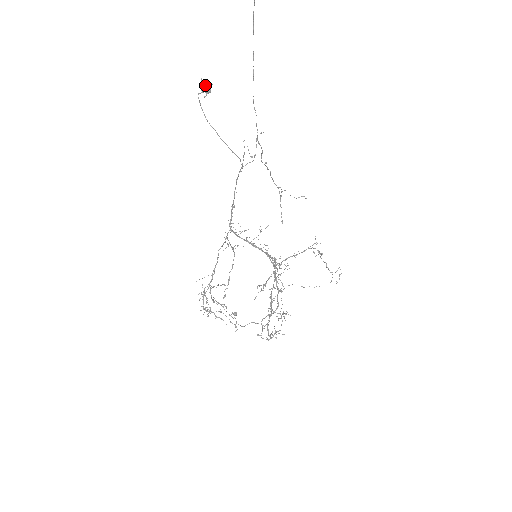
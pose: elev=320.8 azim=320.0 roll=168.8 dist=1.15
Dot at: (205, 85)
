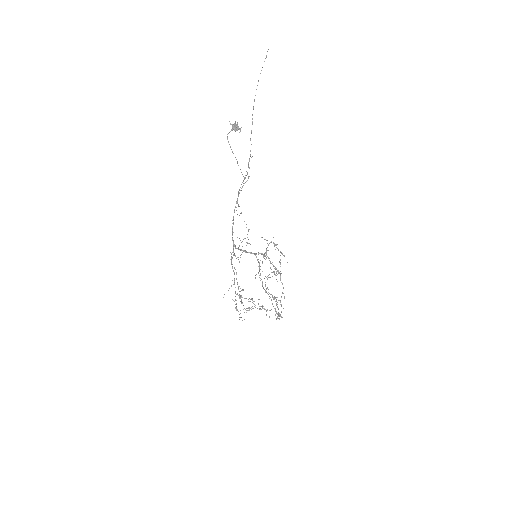
Dot at: (235, 125)
